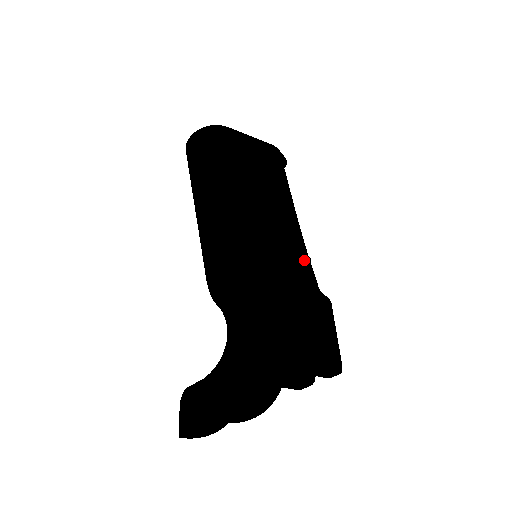
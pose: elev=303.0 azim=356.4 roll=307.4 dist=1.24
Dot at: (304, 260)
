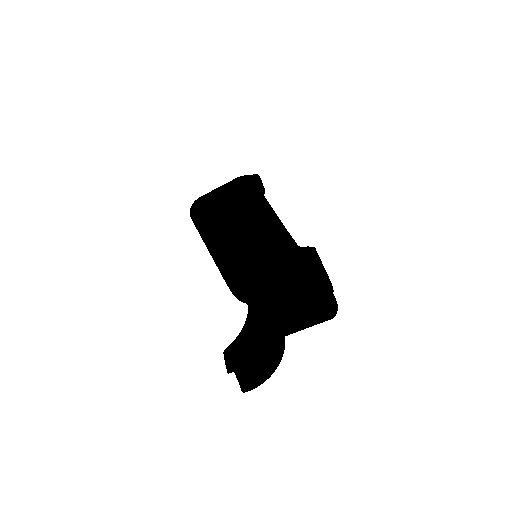
Dot at: (277, 237)
